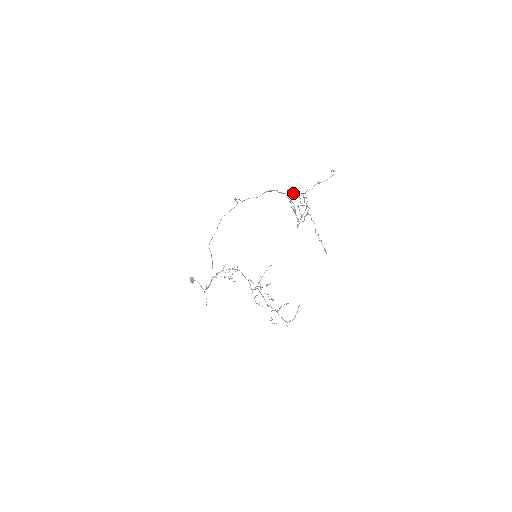
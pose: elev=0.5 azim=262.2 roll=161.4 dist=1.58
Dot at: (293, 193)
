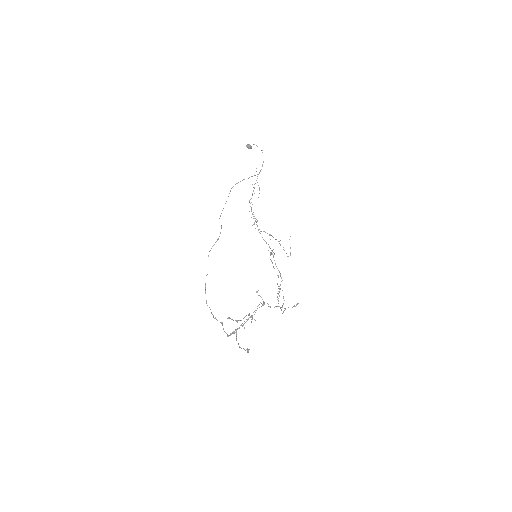
Dot at: occluded
